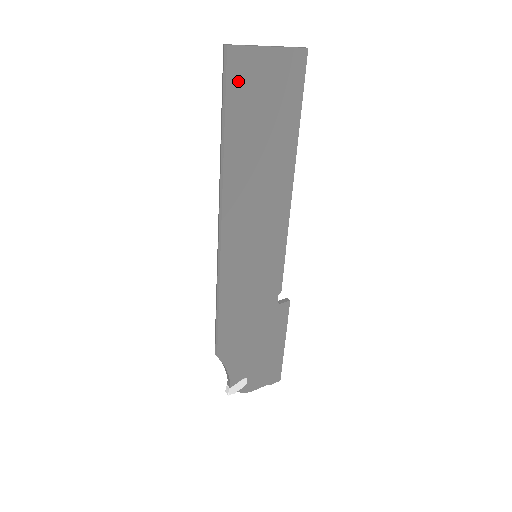
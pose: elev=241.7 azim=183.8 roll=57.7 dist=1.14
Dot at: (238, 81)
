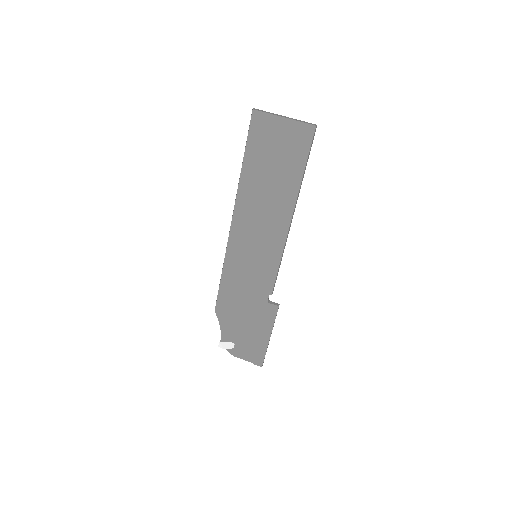
Dot at: (257, 133)
